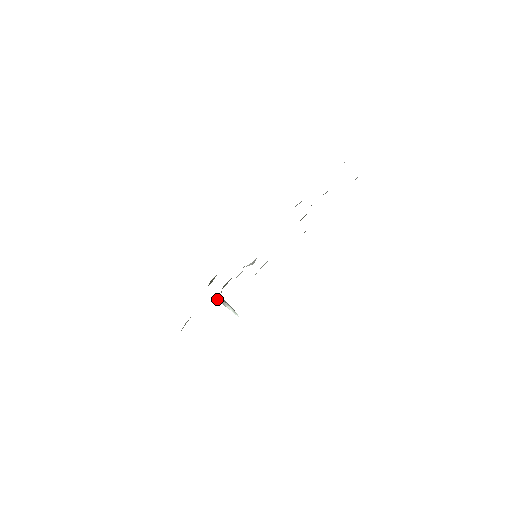
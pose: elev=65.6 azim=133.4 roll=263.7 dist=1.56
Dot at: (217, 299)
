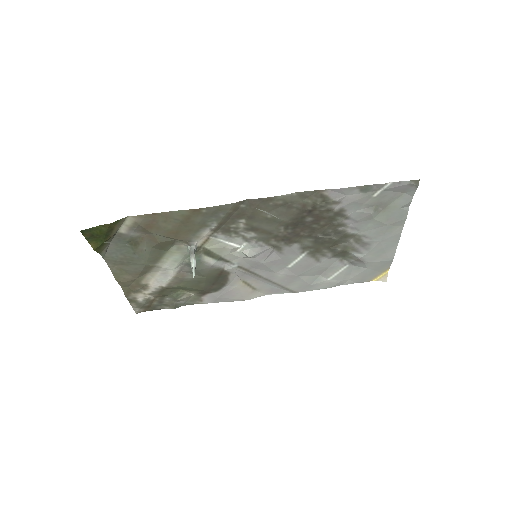
Dot at: (192, 242)
